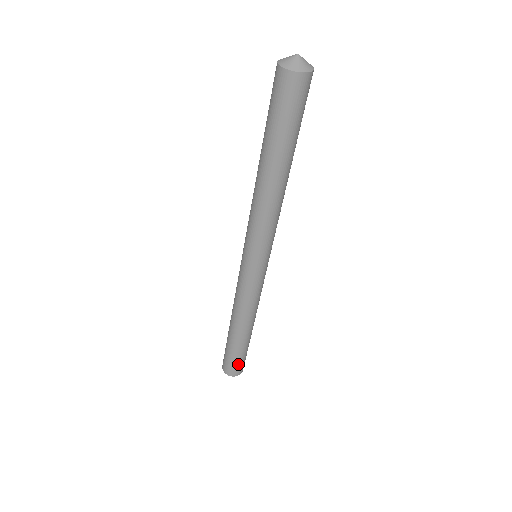
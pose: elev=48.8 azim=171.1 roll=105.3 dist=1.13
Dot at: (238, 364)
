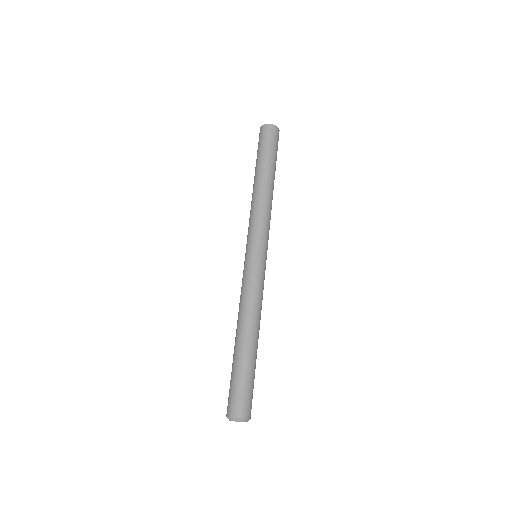
Dot at: (251, 395)
